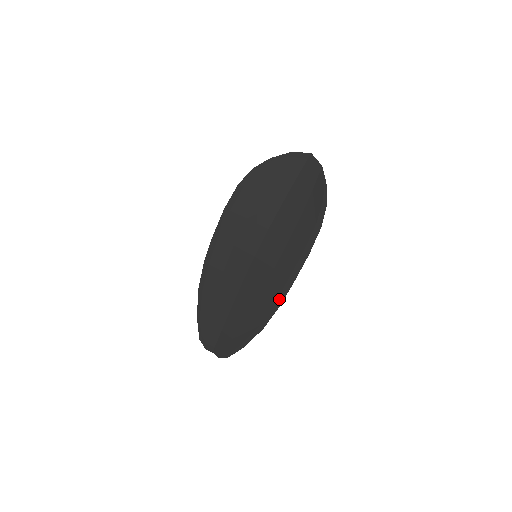
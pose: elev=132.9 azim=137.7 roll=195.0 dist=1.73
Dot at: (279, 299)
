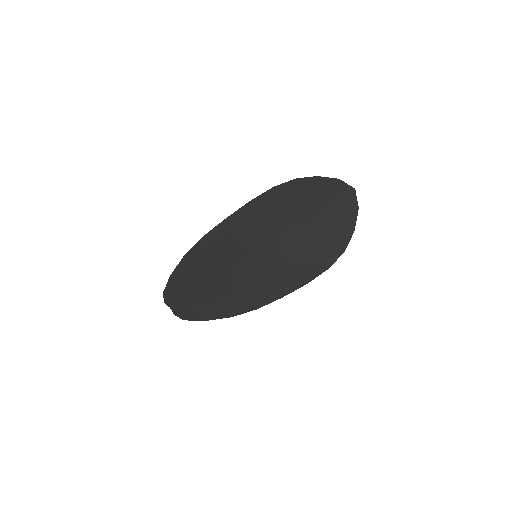
Dot at: (260, 304)
